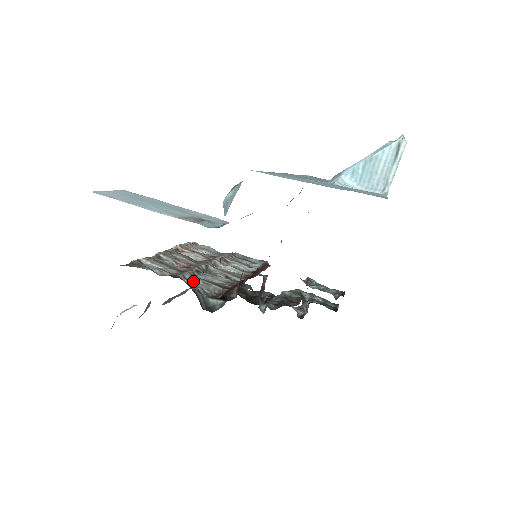
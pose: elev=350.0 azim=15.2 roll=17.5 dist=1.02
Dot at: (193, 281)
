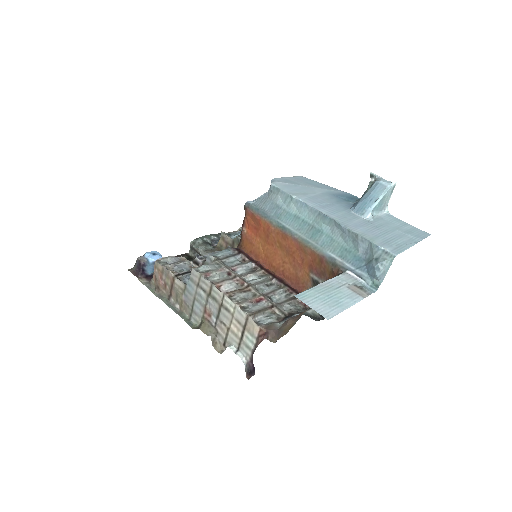
Dot at: (286, 308)
